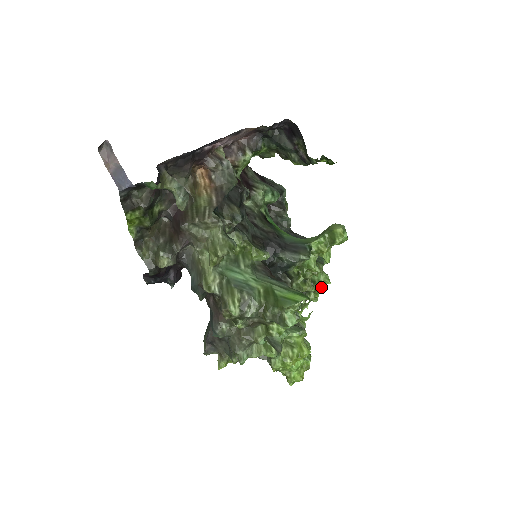
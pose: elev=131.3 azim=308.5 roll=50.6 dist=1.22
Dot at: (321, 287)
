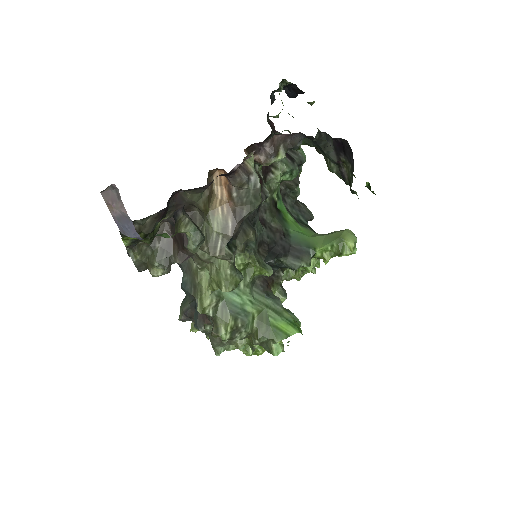
Dot at: occluded
